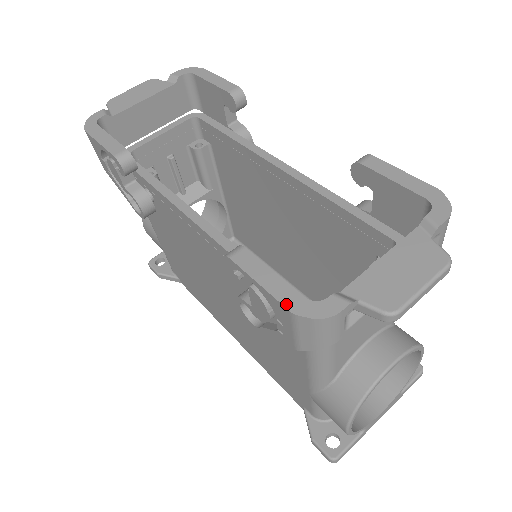
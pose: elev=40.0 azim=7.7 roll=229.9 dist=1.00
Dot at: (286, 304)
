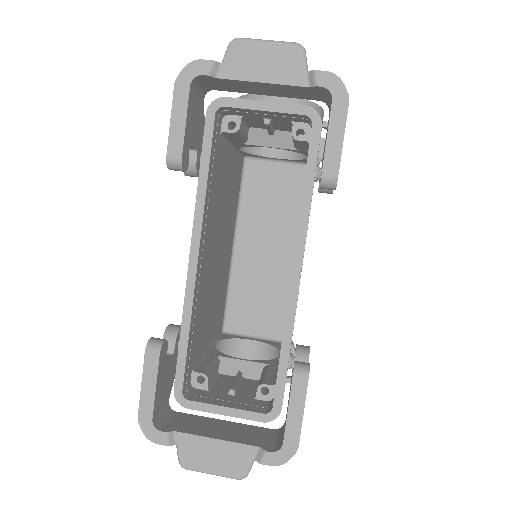
Dot at: (140, 412)
